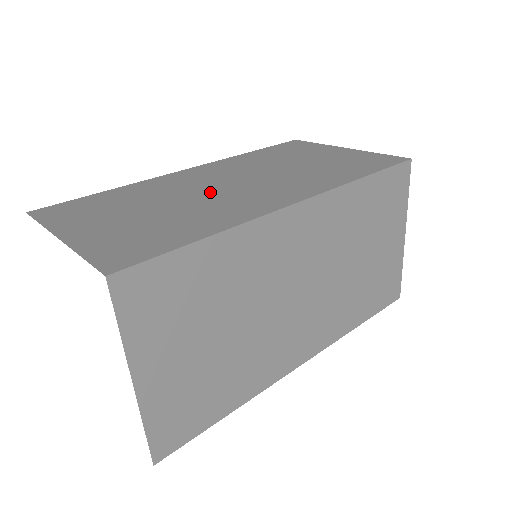
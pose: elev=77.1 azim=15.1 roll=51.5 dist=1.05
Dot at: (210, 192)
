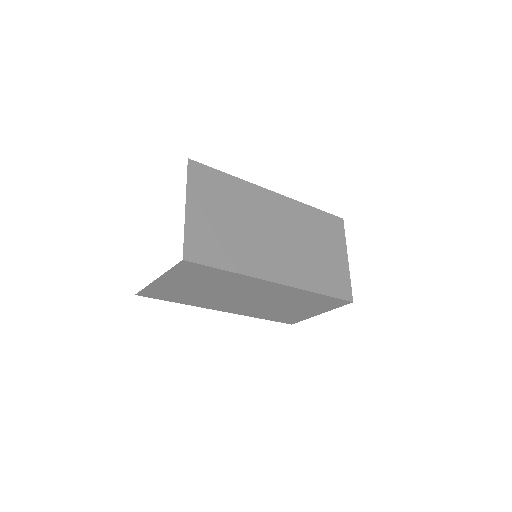
Dot at: occluded
